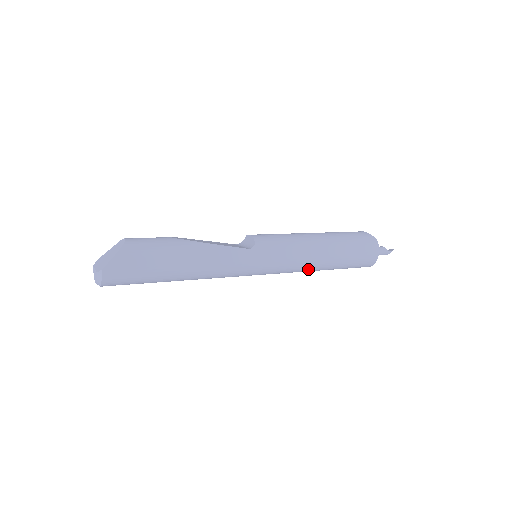
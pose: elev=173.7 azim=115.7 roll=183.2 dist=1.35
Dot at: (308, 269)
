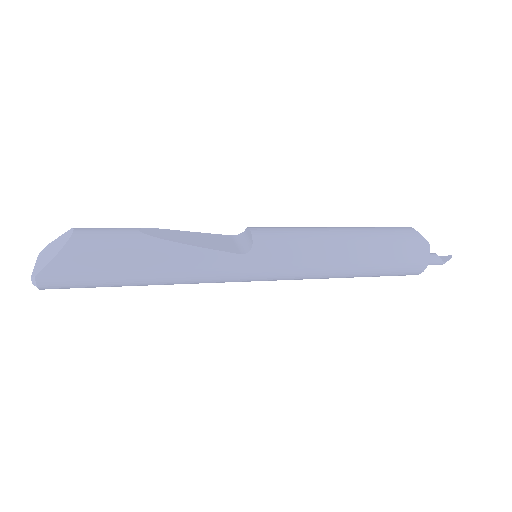
Dot at: (325, 278)
